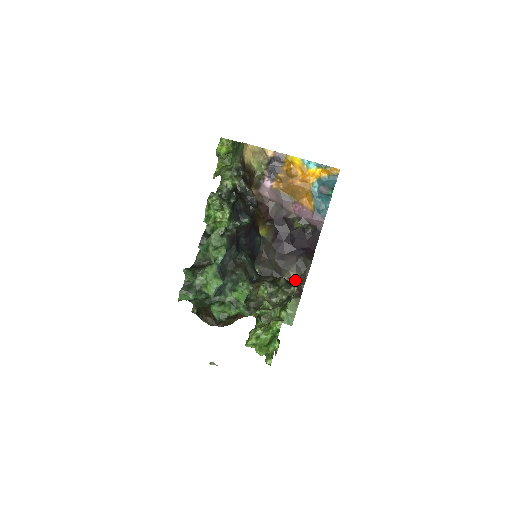
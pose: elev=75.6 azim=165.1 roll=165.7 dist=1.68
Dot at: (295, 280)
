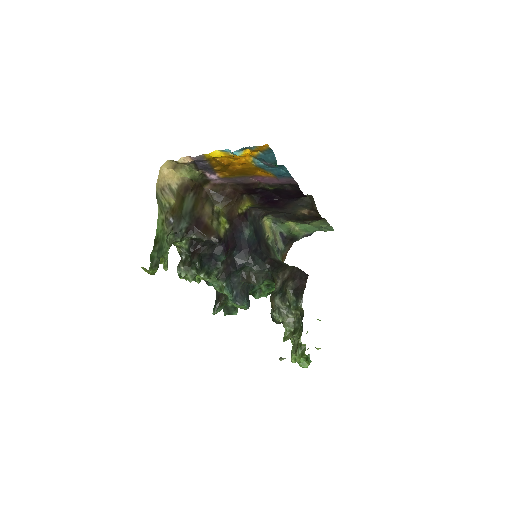
Dot at: (309, 213)
